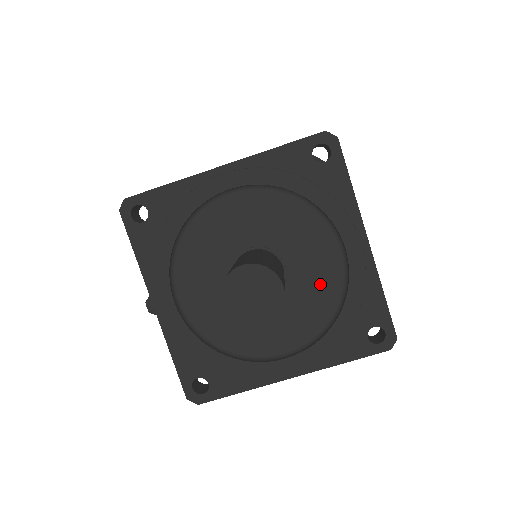
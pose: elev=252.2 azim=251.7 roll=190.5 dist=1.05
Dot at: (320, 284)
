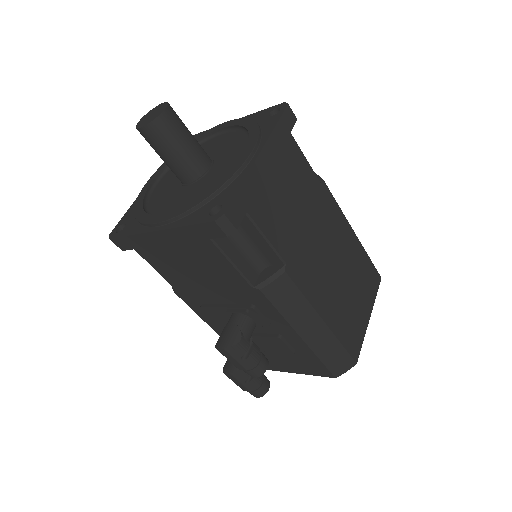
Dot at: (228, 142)
